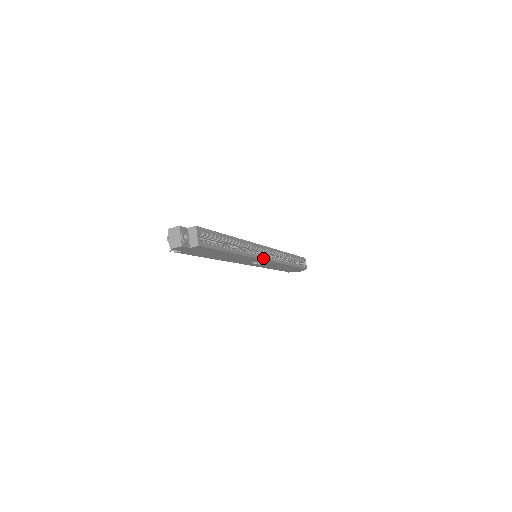
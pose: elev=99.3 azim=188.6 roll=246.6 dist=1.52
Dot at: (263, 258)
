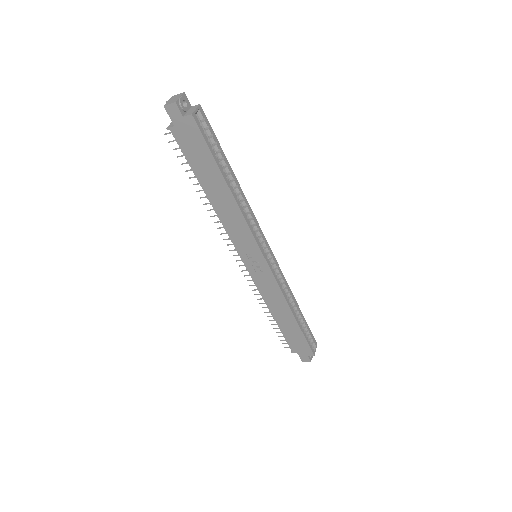
Dot at: (261, 249)
